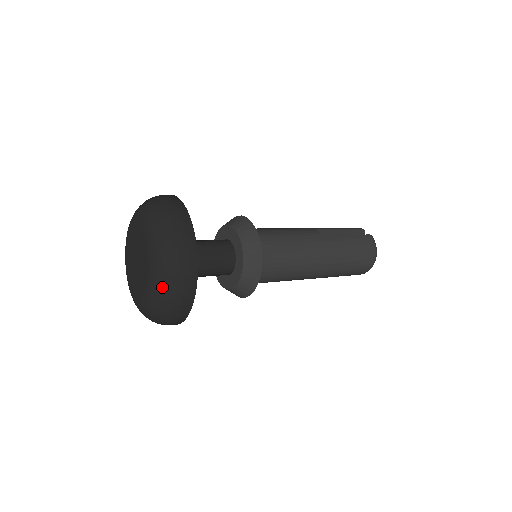
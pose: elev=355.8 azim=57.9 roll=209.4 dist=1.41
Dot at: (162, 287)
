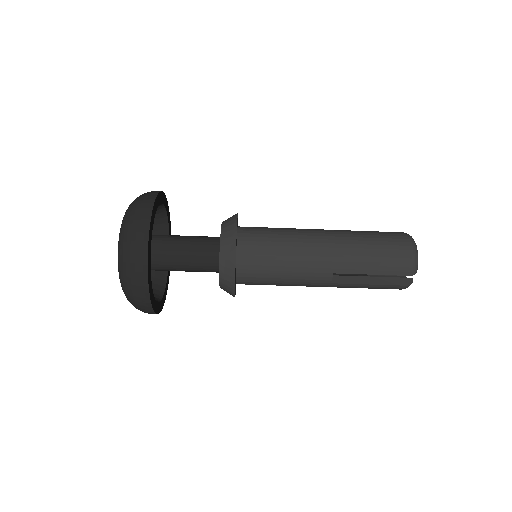
Dot at: (129, 207)
